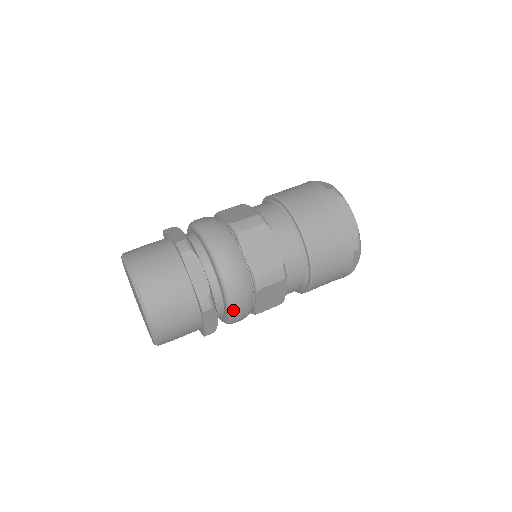
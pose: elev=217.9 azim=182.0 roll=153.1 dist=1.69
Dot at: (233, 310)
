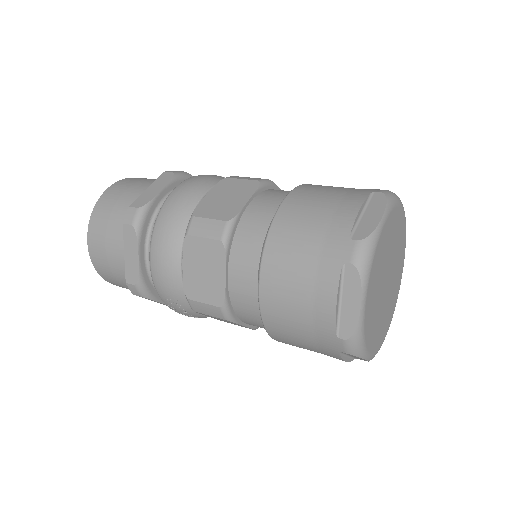
Dot at: (172, 309)
